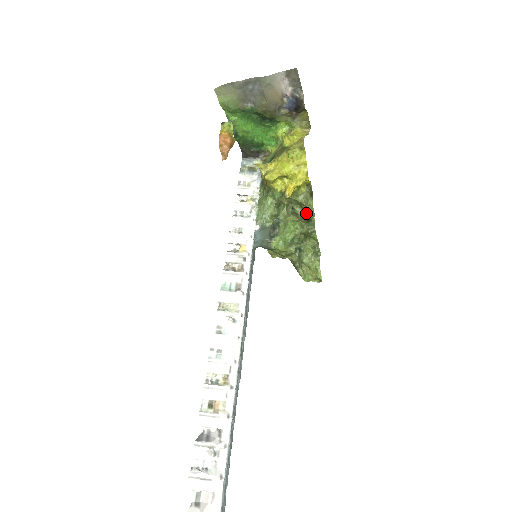
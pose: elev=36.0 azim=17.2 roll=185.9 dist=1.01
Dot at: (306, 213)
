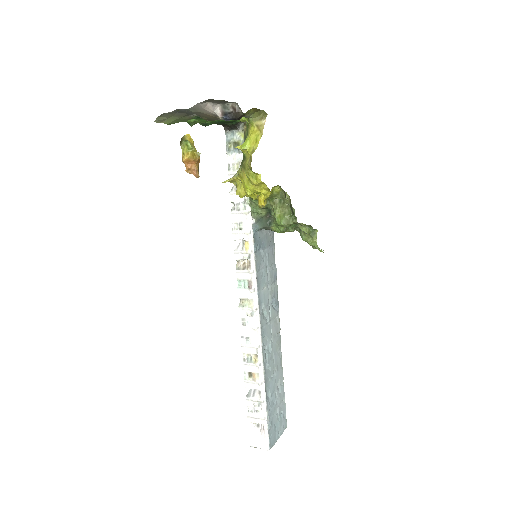
Dot at: (290, 203)
